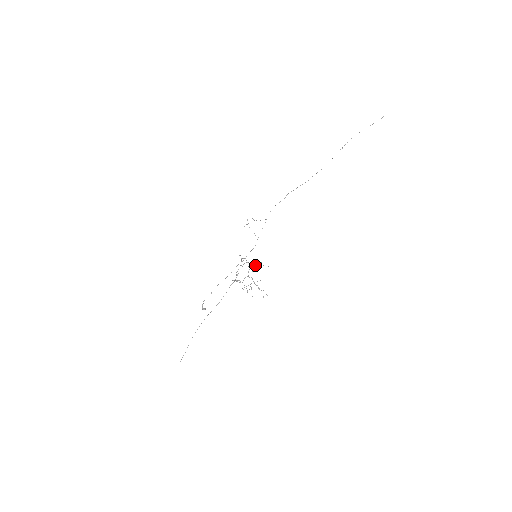
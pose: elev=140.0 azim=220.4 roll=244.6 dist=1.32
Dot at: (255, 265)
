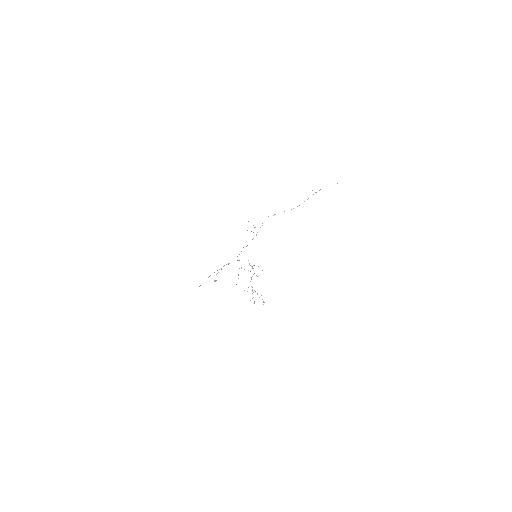
Dot at: occluded
